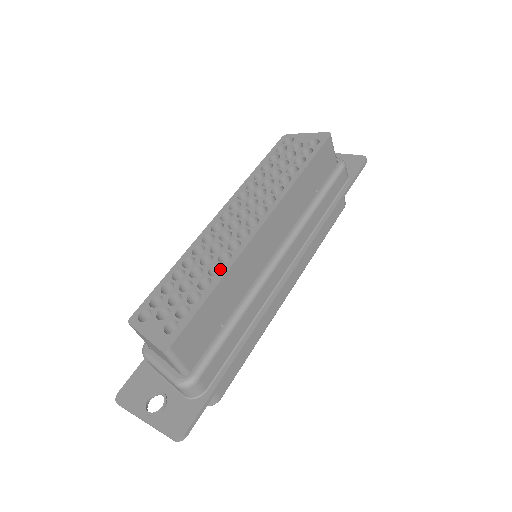
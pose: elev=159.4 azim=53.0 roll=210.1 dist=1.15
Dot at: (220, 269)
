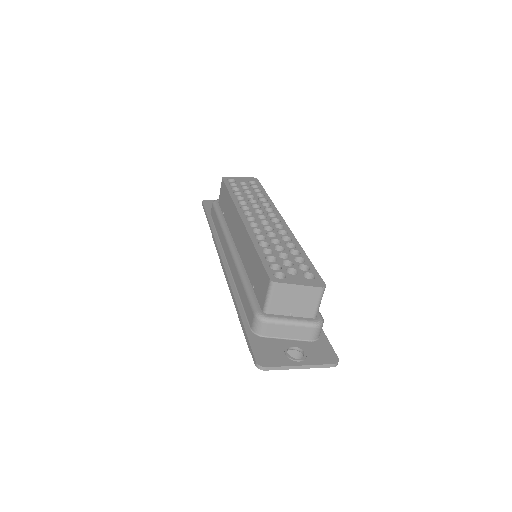
Dot at: occluded
